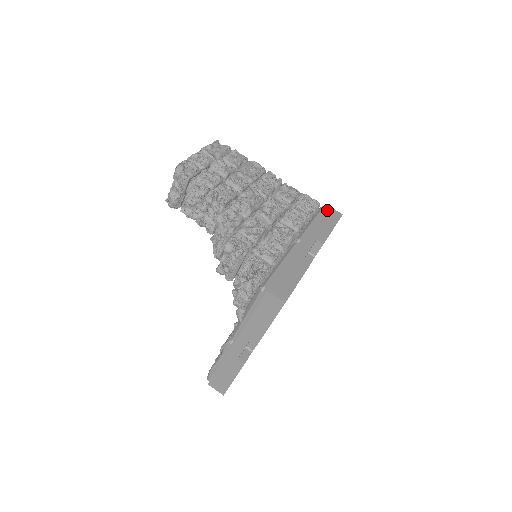
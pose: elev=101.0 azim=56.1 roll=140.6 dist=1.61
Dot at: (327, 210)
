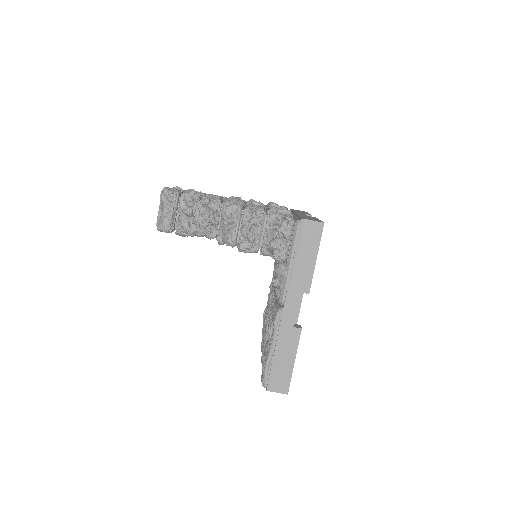
Dot at: occluded
